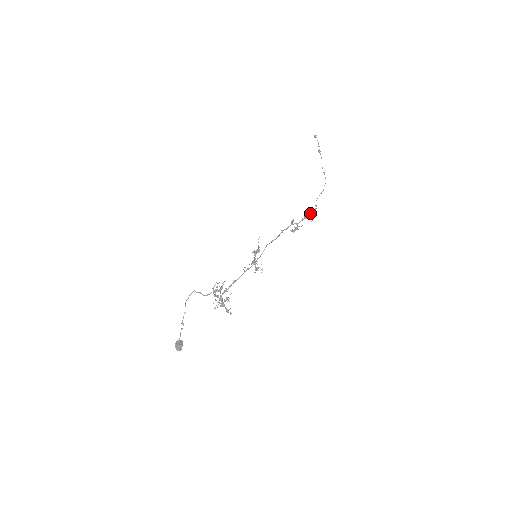
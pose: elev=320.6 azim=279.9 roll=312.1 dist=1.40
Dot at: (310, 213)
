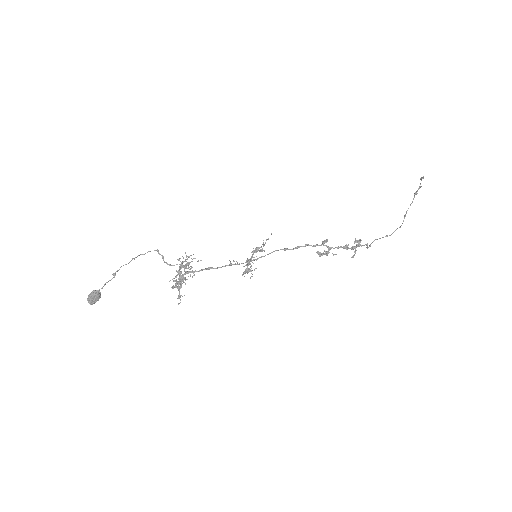
Dot at: (355, 246)
